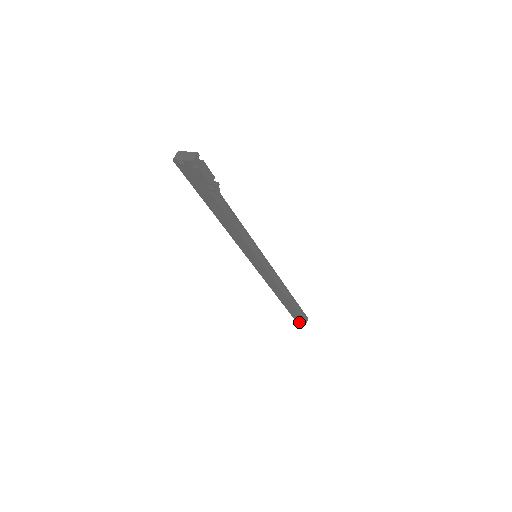
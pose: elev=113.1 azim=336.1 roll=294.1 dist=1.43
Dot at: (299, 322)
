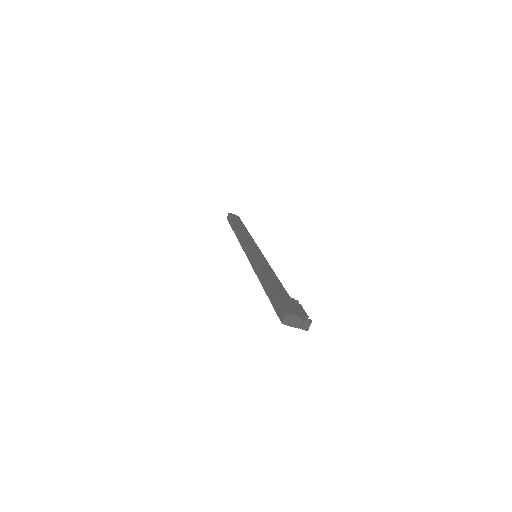
Dot at: occluded
